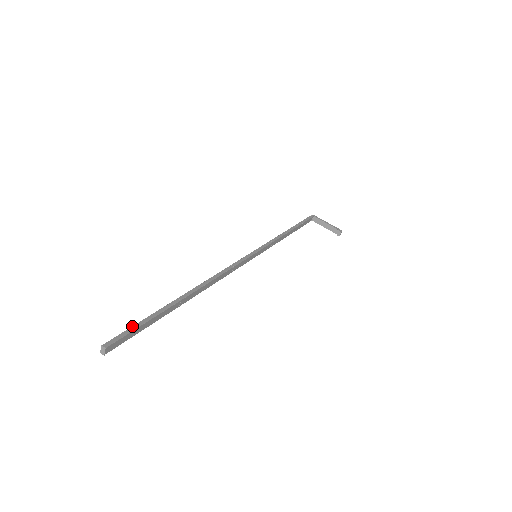
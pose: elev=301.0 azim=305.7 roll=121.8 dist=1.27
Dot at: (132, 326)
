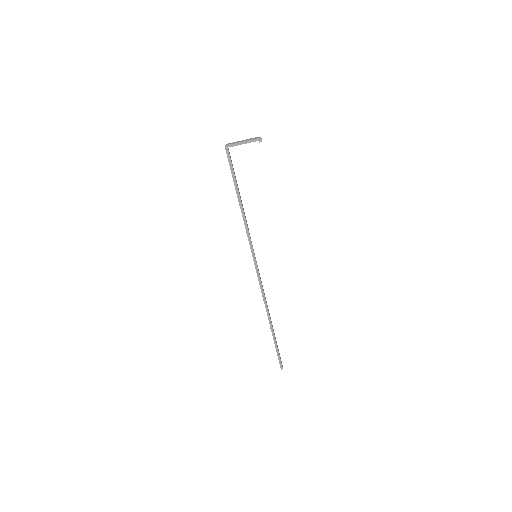
Dot at: occluded
